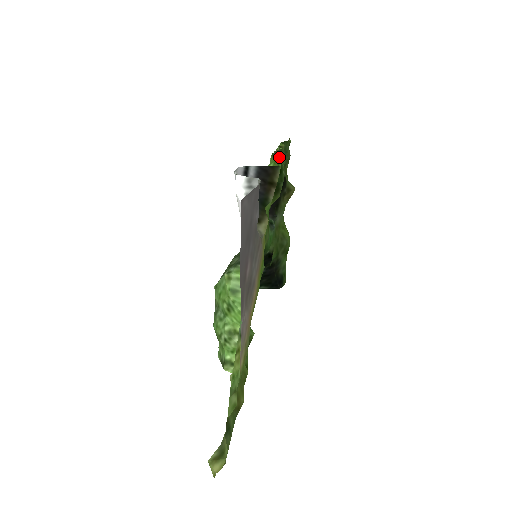
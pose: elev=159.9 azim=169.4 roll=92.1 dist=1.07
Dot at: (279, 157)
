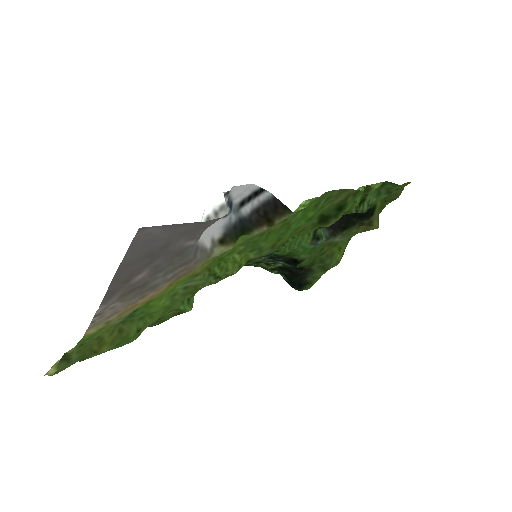
Dot at: (351, 196)
